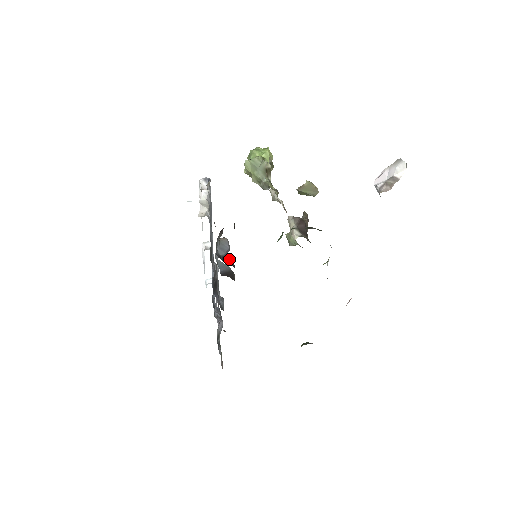
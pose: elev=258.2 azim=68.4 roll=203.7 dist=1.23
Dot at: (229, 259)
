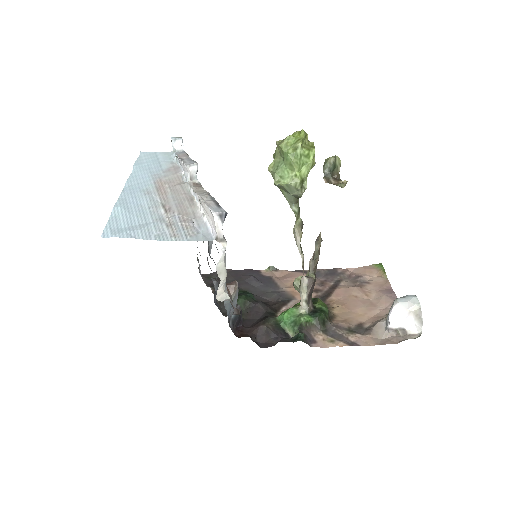
Dot at: (239, 318)
